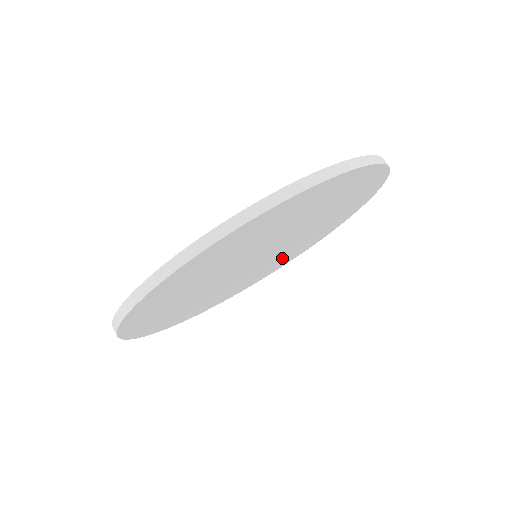
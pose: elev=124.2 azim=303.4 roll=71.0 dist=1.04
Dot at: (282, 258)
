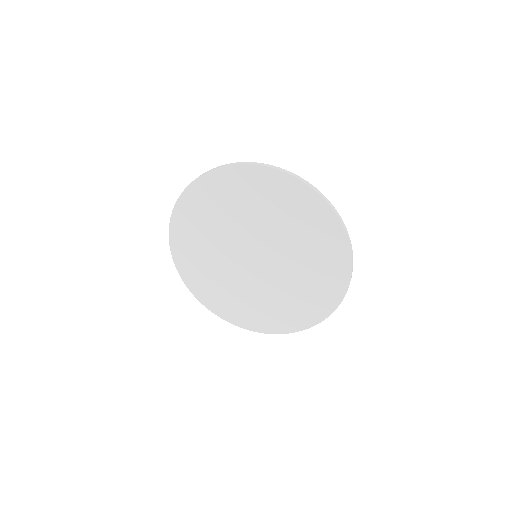
Dot at: (276, 303)
